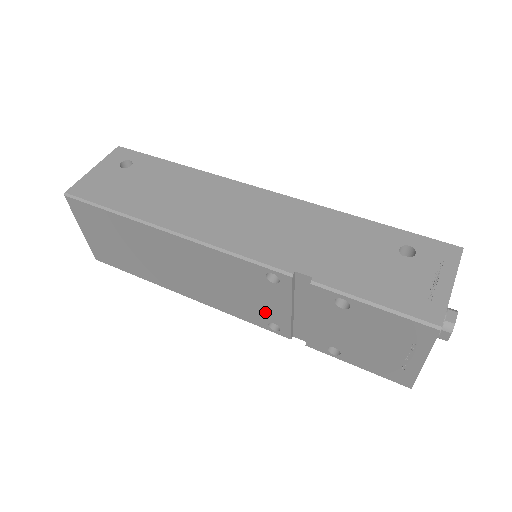
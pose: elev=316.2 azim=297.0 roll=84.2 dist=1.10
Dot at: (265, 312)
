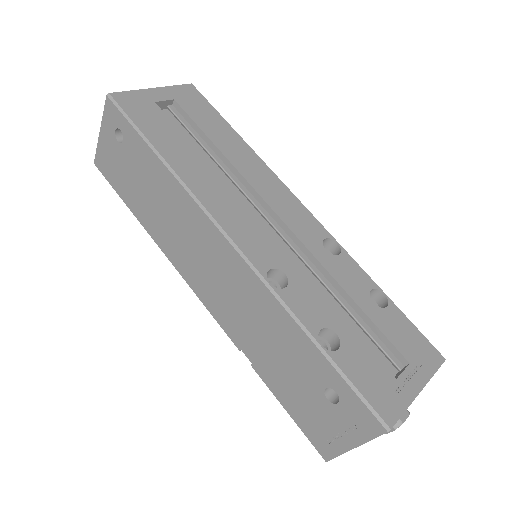
Dot at: occluded
